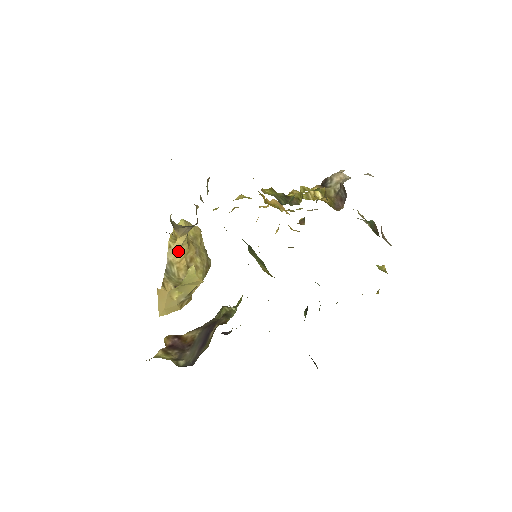
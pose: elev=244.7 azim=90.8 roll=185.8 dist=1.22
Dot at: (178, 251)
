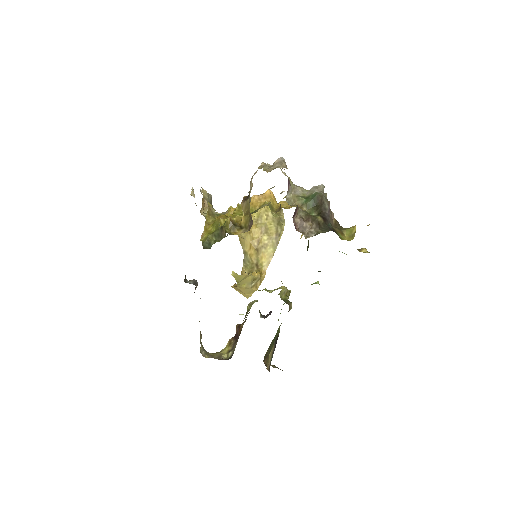
Dot at: (245, 242)
